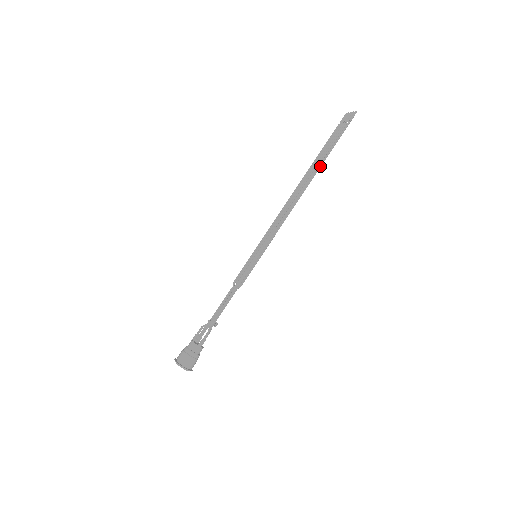
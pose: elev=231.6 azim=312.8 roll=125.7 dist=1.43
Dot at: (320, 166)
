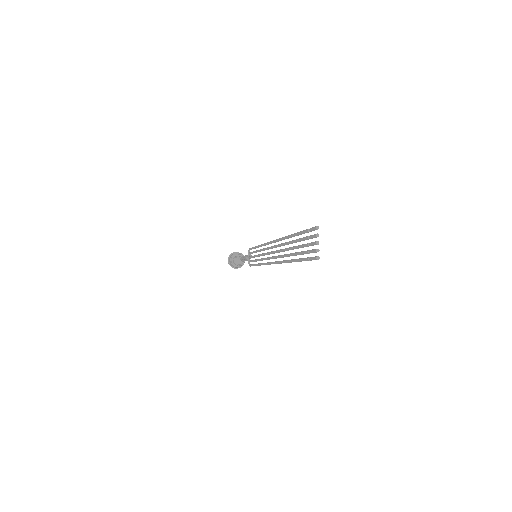
Dot at: occluded
